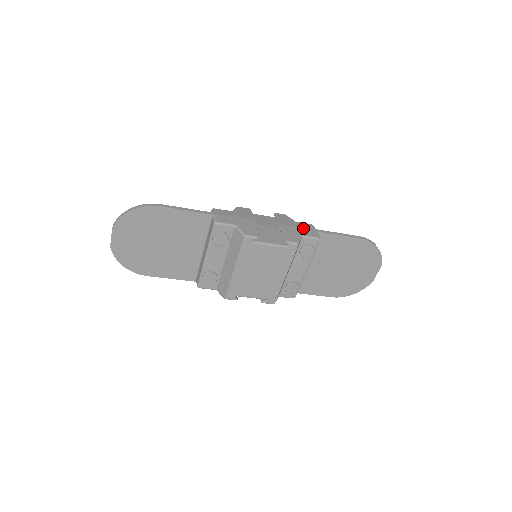
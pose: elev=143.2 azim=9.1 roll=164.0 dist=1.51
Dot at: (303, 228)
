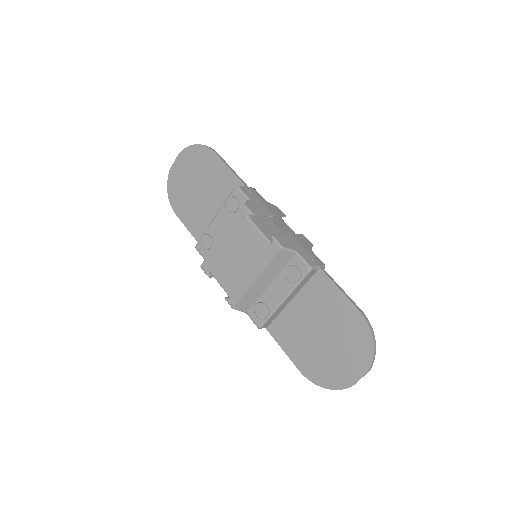
Dot at: (308, 253)
